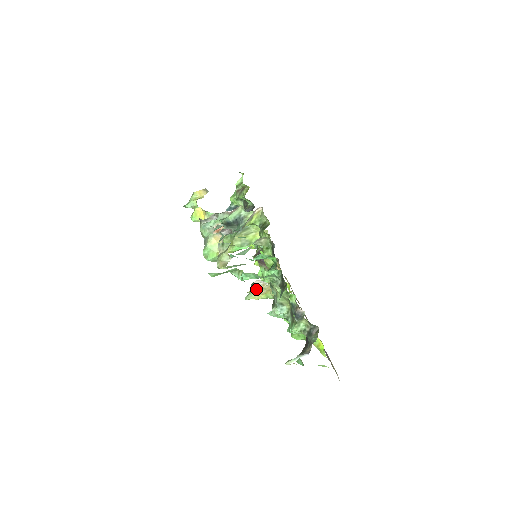
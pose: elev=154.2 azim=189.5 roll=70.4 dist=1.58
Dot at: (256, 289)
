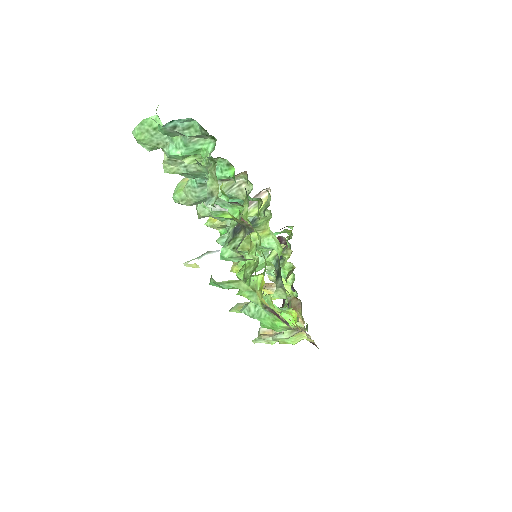
Dot at: (262, 334)
